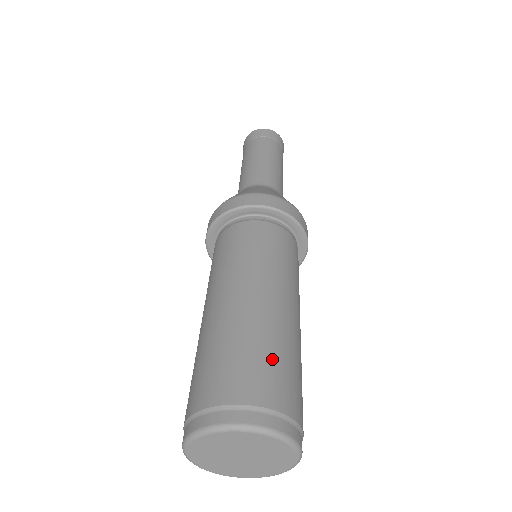
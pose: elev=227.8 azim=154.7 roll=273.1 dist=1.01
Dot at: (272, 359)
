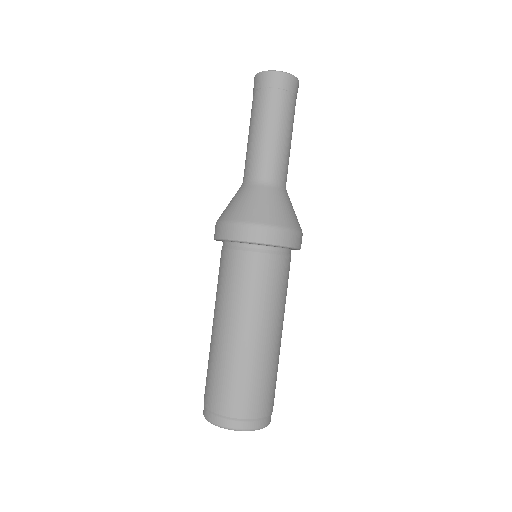
Dot at: (236, 384)
